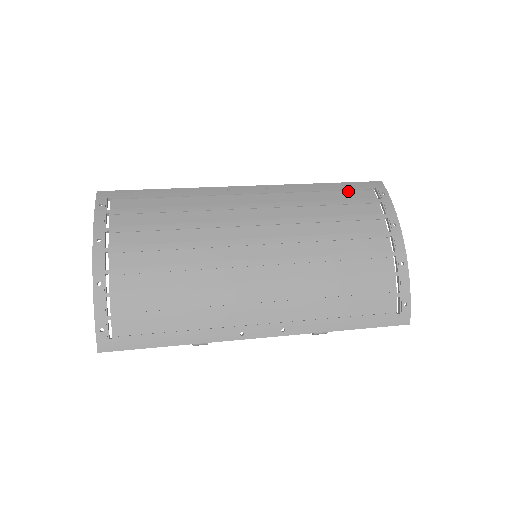
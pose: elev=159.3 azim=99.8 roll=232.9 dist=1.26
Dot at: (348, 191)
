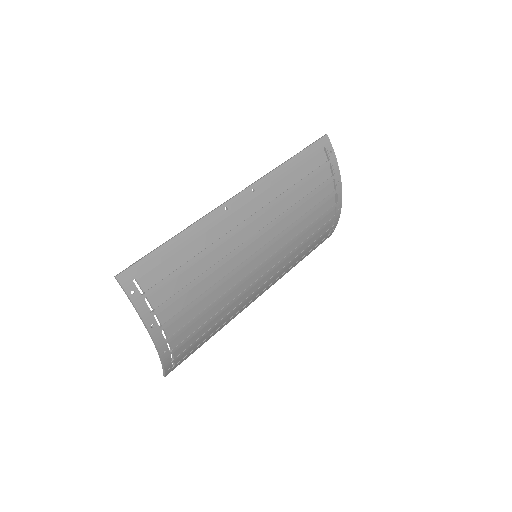
Dot at: (309, 161)
